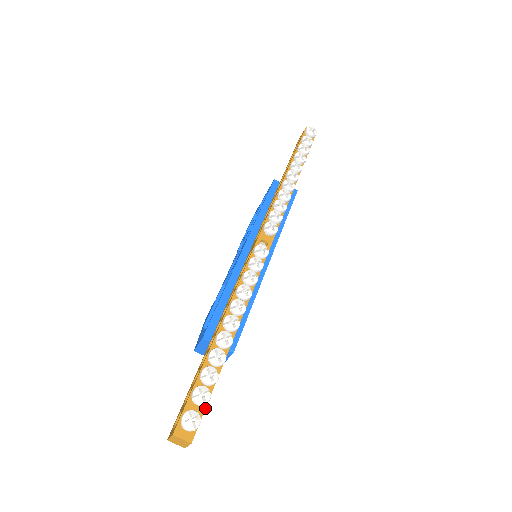
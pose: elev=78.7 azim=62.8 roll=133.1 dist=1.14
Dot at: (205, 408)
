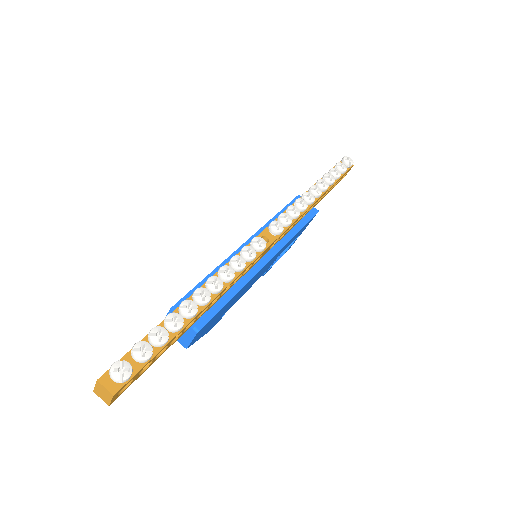
Dot at: (142, 367)
